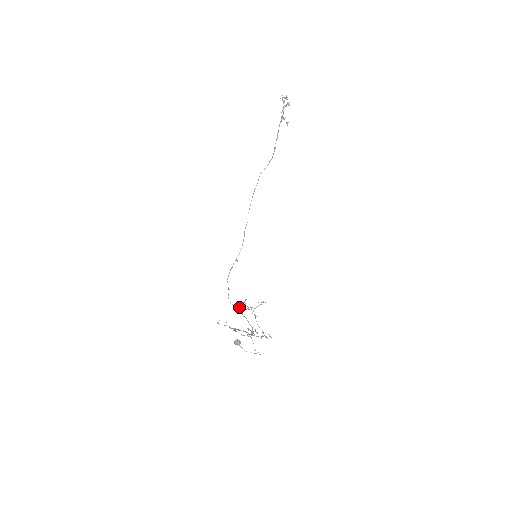
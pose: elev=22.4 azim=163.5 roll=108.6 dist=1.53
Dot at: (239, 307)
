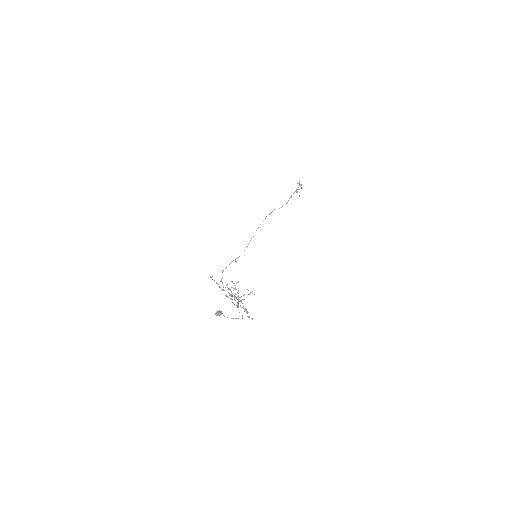
Dot at: (228, 289)
